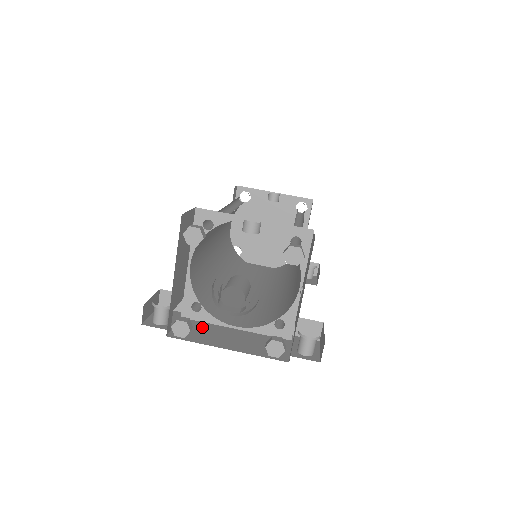
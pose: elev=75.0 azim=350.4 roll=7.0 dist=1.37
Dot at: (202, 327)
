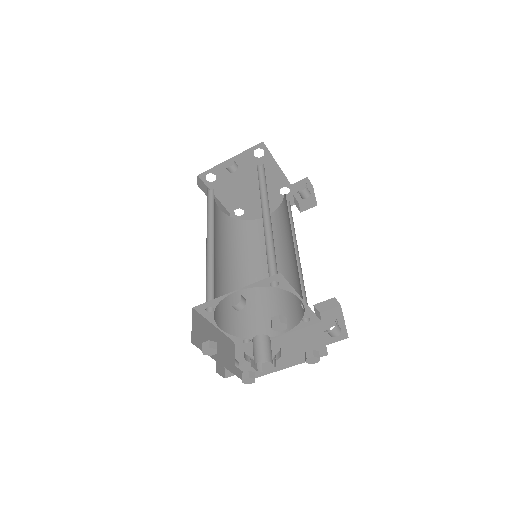
Dot at: occluded
